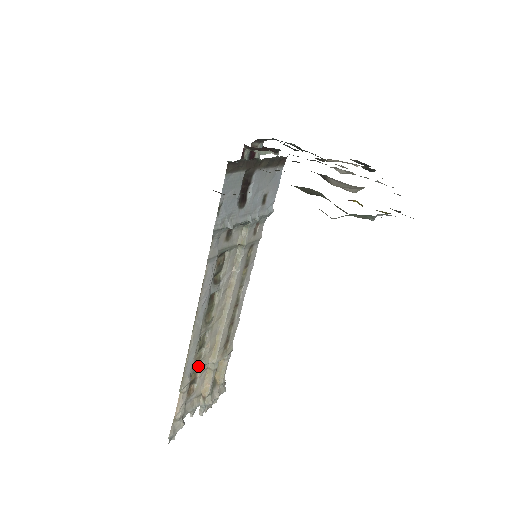
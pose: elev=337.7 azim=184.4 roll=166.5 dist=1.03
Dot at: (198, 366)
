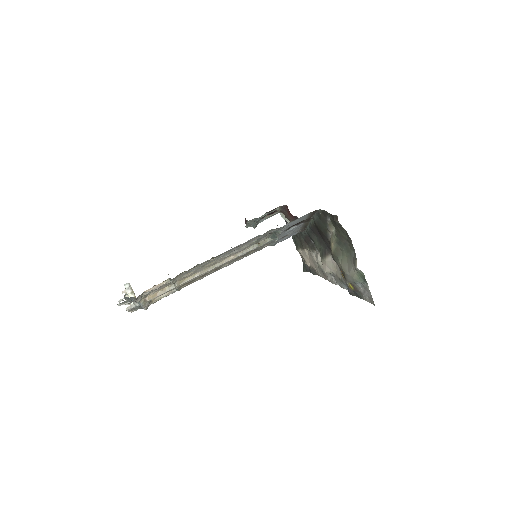
Dot at: occluded
